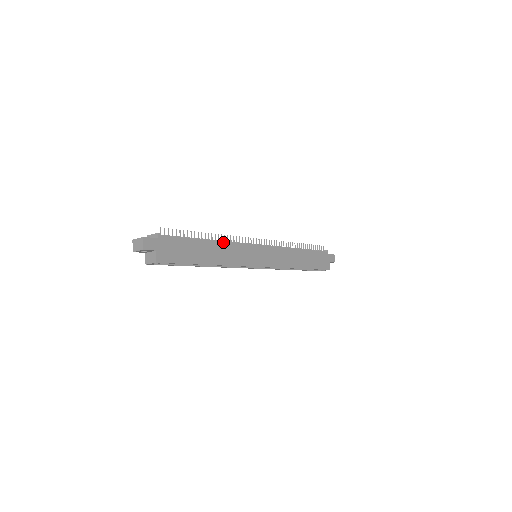
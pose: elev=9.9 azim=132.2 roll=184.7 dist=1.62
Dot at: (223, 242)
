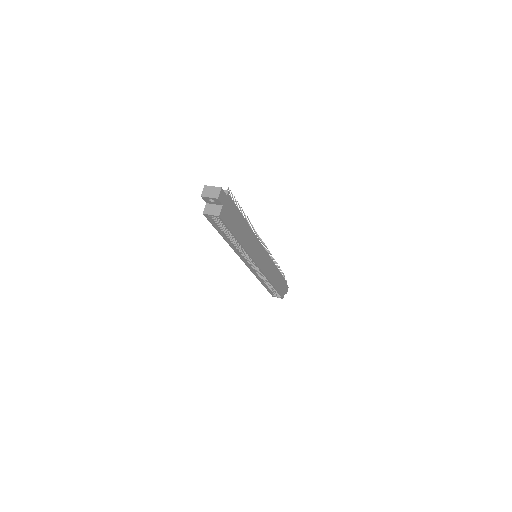
Dot at: (251, 229)
